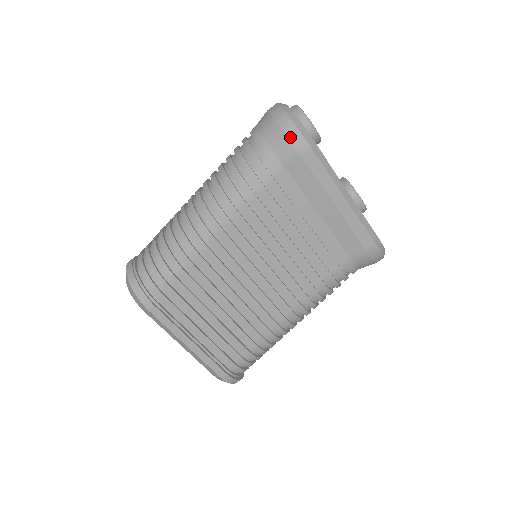
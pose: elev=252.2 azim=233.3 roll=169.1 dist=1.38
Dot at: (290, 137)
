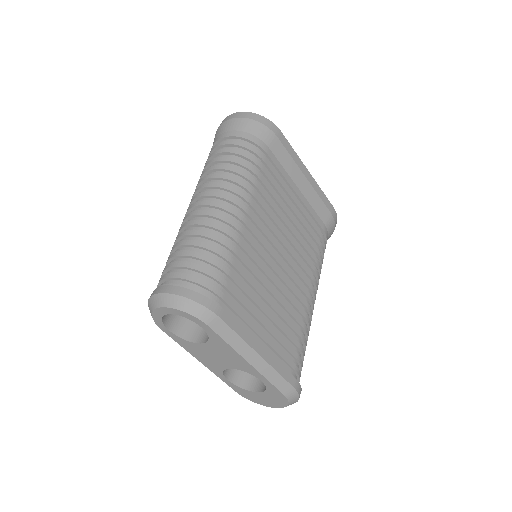
Dot at: (264, 124)
